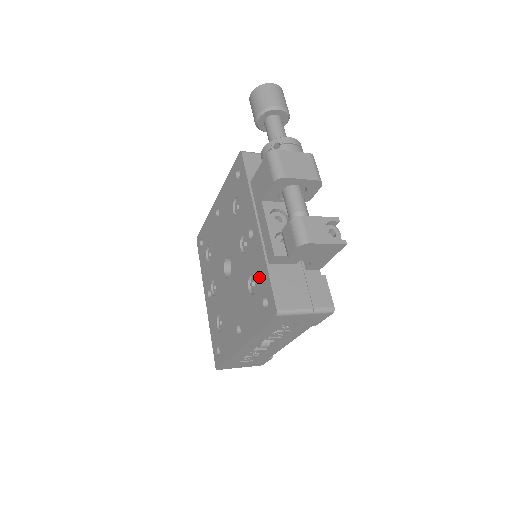
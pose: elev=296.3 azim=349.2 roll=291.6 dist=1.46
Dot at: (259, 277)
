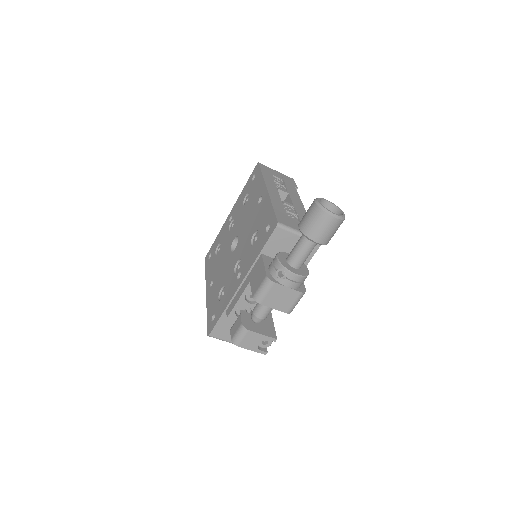
Dot at: (222, 303)
